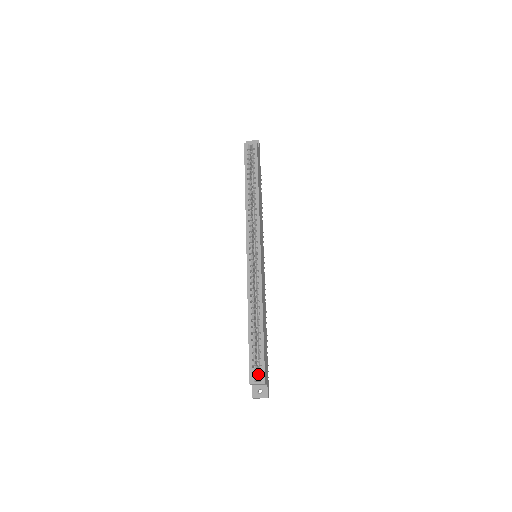
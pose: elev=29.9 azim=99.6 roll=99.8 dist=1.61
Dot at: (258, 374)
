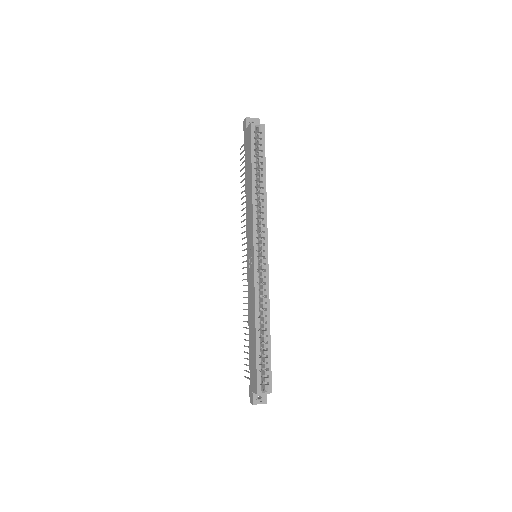
Dot at: (263, 383)
